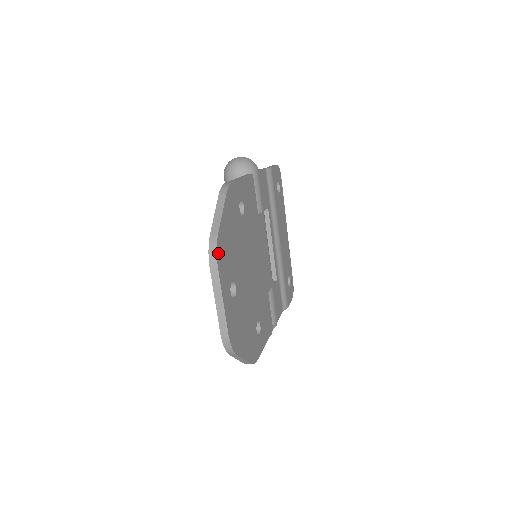
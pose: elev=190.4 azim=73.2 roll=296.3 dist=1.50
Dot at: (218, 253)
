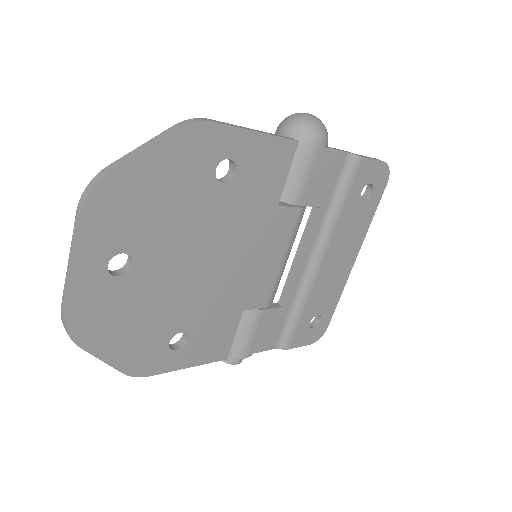
Dot at: (96, 197)
